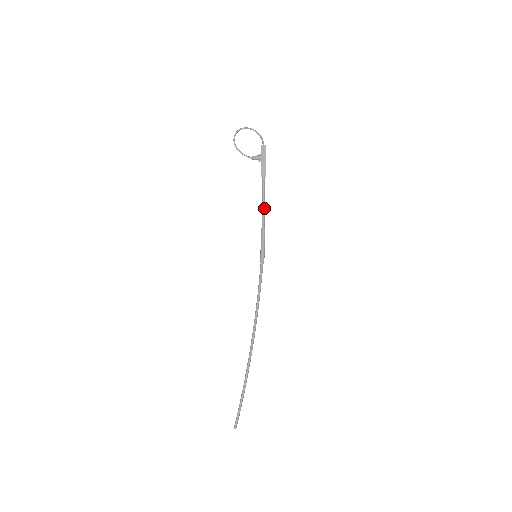
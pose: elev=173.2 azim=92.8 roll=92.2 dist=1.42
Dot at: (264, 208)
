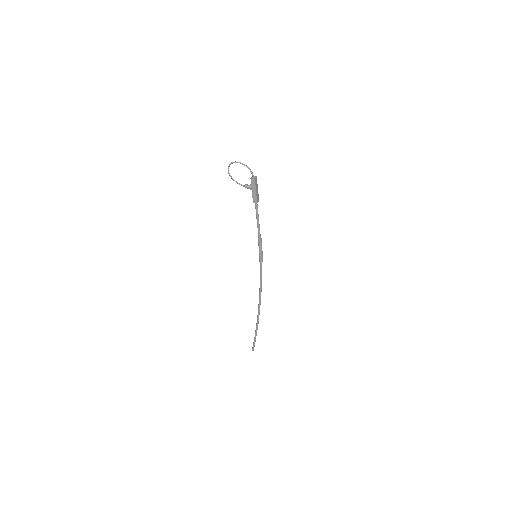
Dot at: (259, 225)
